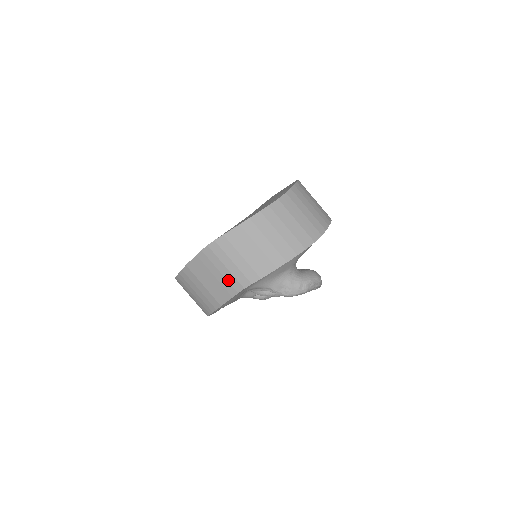
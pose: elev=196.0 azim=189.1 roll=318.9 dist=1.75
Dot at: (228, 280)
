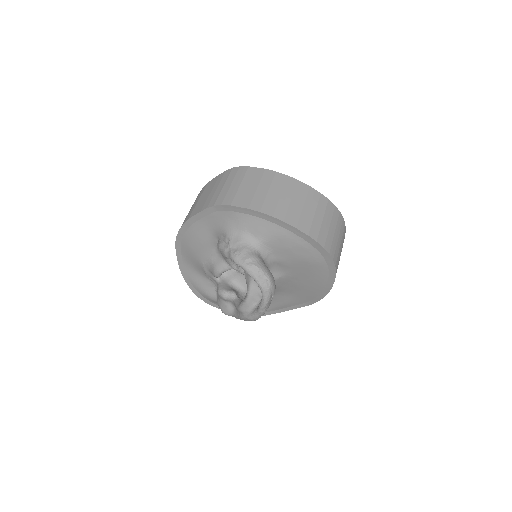
Dot at: (214, 196)
